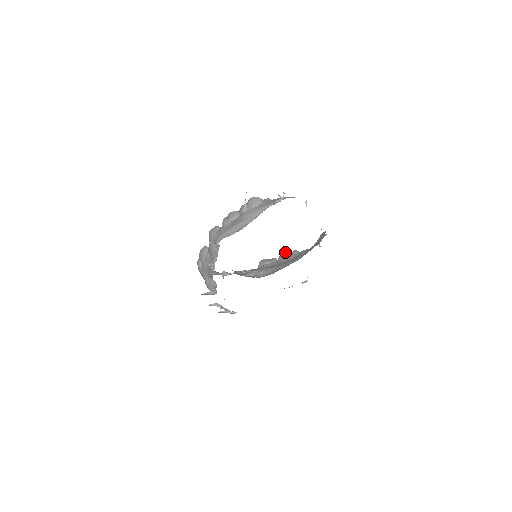
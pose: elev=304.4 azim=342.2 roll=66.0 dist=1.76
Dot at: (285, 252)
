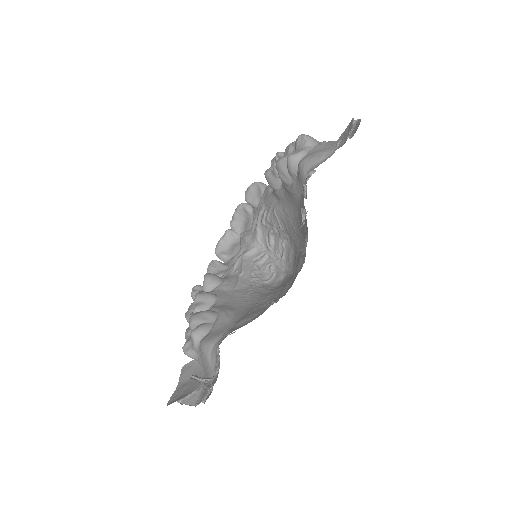
Dot at: (278, 174)
